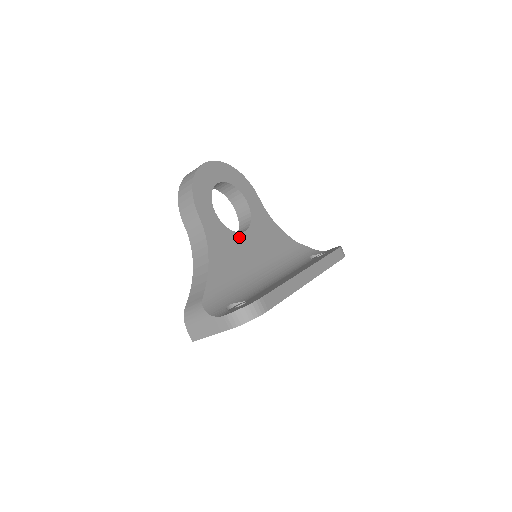
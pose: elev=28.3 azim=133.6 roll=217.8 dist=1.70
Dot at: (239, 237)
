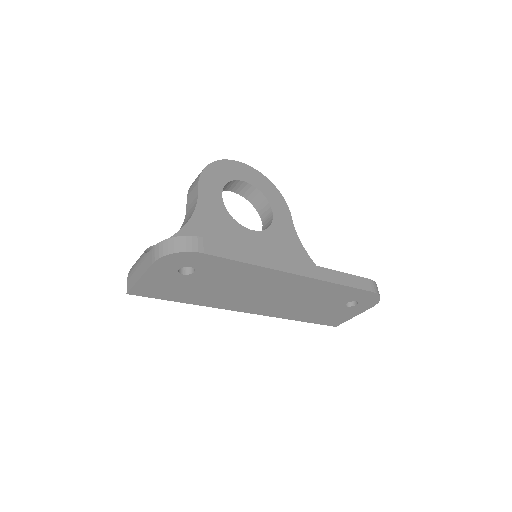
Dot at: (242, 230)
